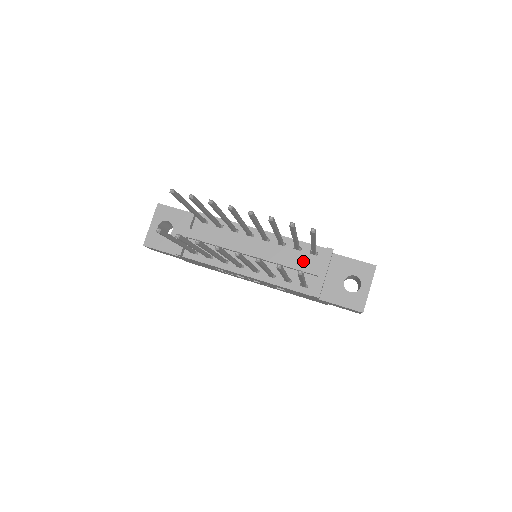
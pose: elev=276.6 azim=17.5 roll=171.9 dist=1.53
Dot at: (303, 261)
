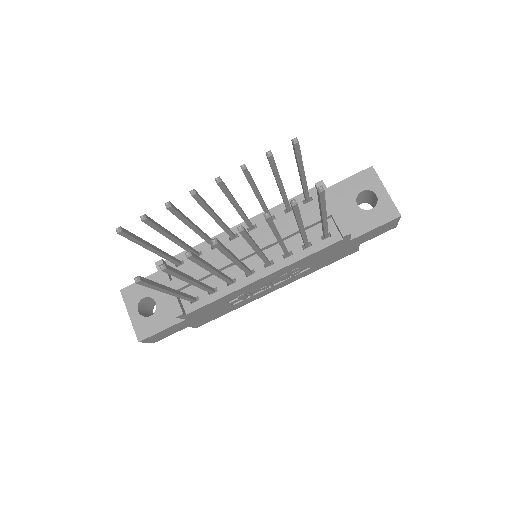
Dot at: occluded
